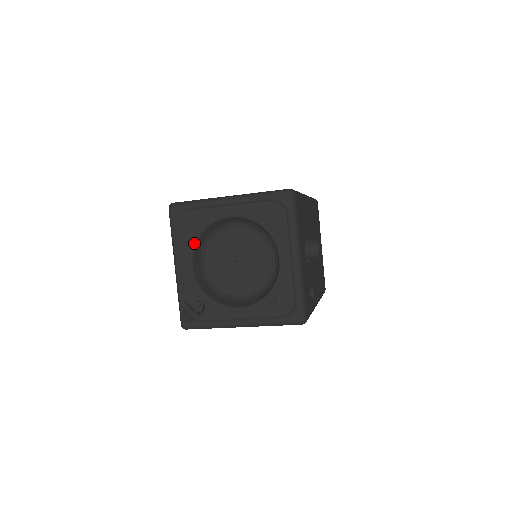
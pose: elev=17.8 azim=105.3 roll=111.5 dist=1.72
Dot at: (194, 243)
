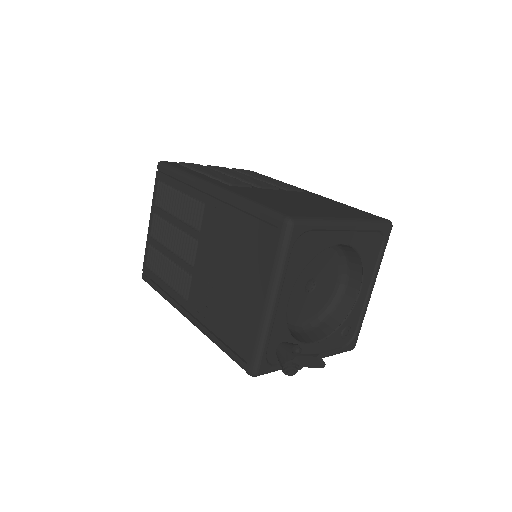
Dot at: (300, 273)
